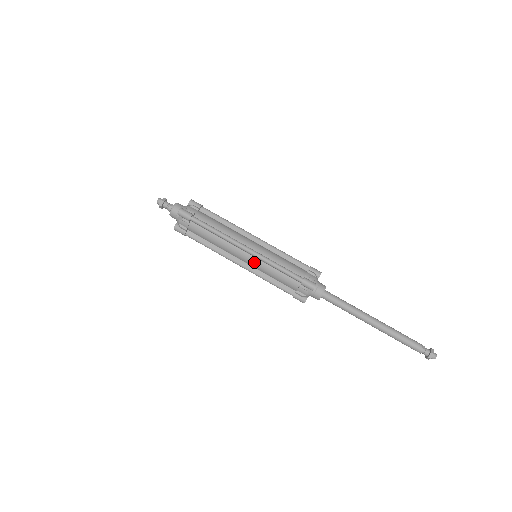
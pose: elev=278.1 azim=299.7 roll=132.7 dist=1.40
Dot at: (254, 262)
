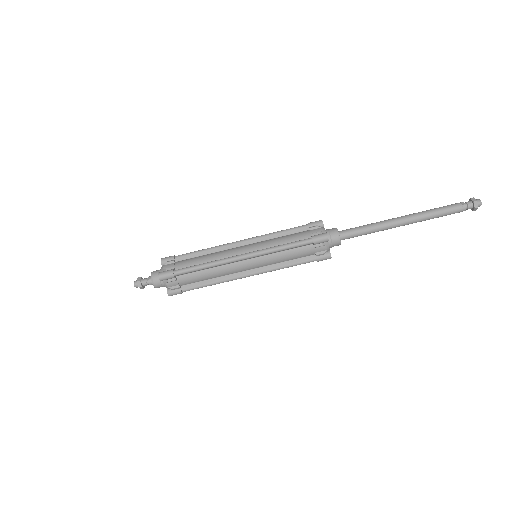
Dot at: (259, 262)
